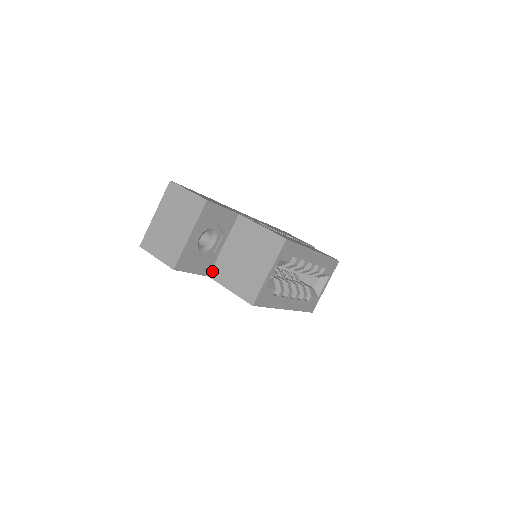
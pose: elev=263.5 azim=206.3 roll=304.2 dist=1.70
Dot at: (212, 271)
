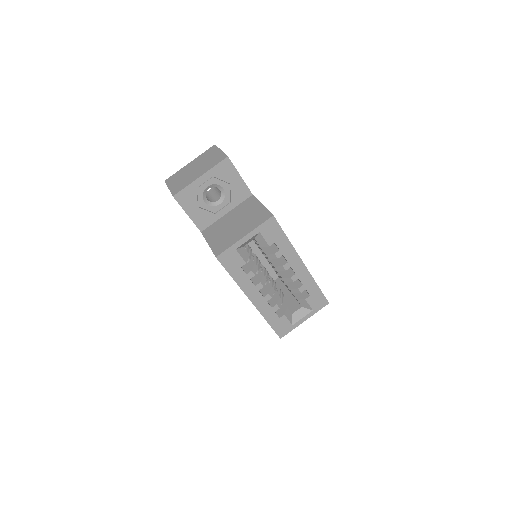
Dot at: (206, 229)
